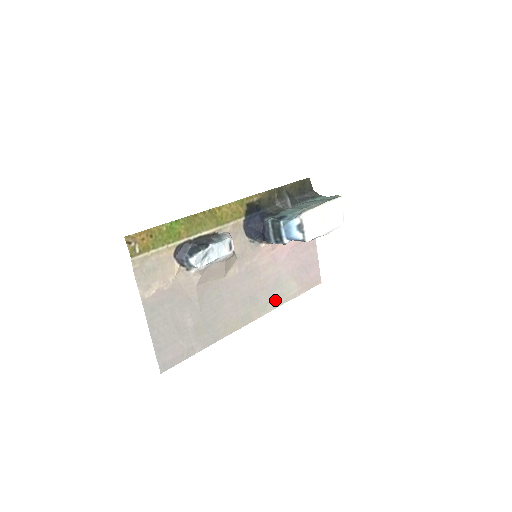
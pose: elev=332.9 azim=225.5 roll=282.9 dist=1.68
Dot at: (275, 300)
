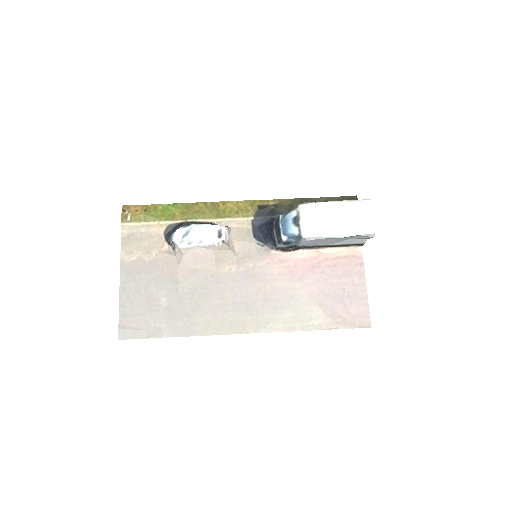
Dot at: (285, 321)
